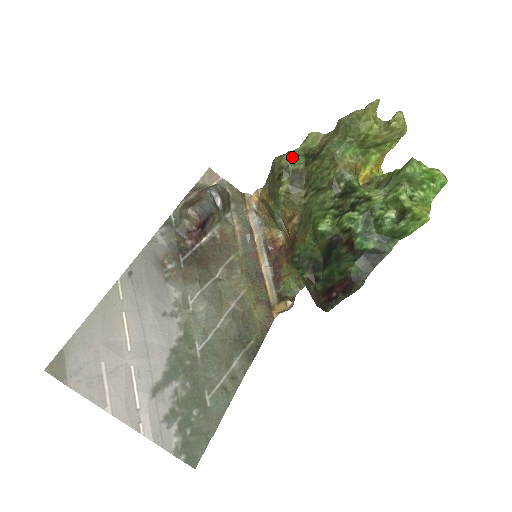
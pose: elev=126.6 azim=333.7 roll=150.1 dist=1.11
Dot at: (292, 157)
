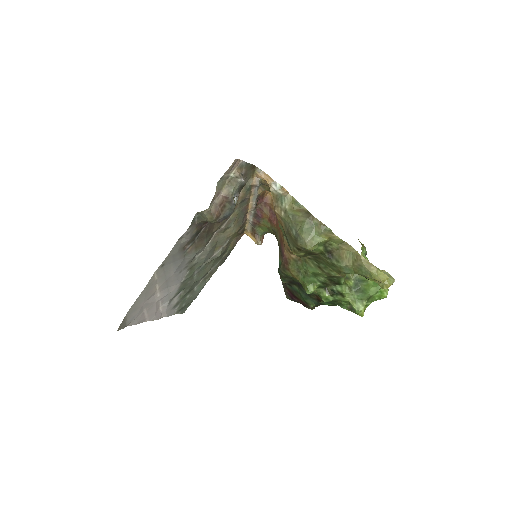
Dot at: (315, 248)
